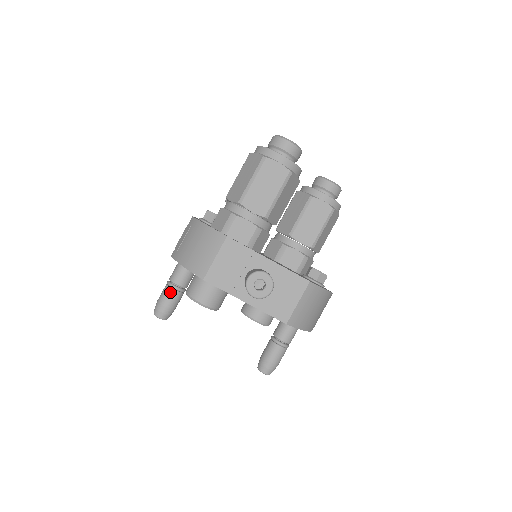
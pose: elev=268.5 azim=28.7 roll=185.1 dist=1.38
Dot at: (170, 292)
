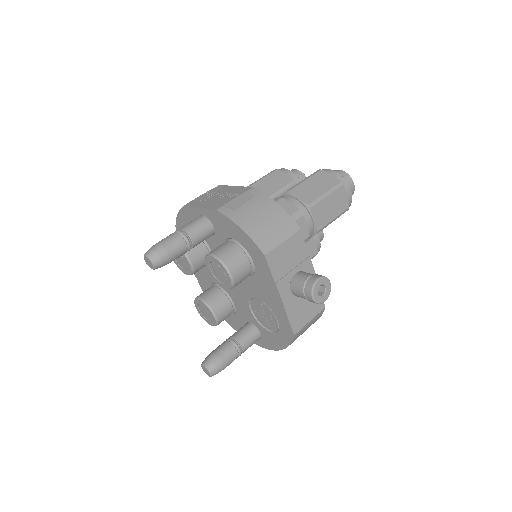
Dot at: (181, 243)
